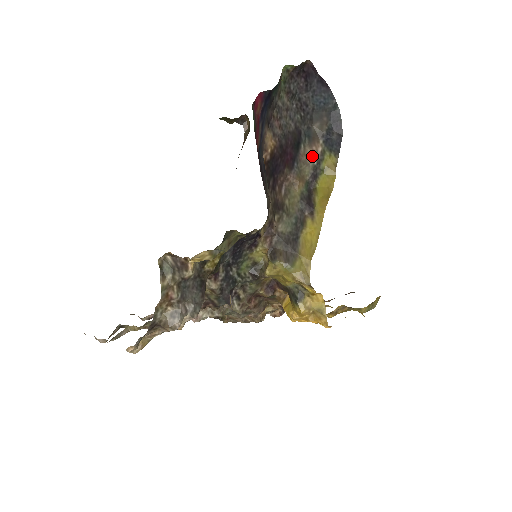
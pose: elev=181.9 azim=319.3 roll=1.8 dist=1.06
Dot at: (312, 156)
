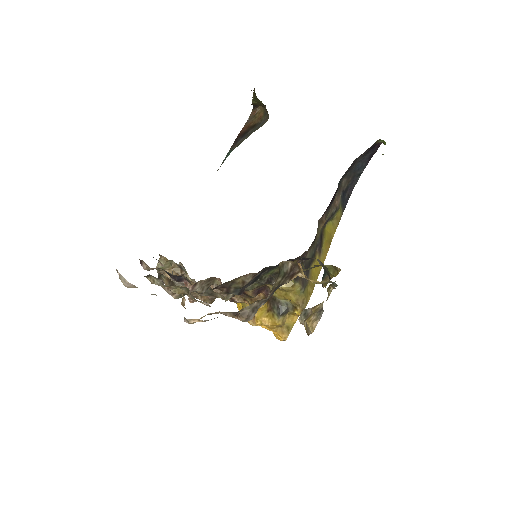
Dot at: (336, 204)
